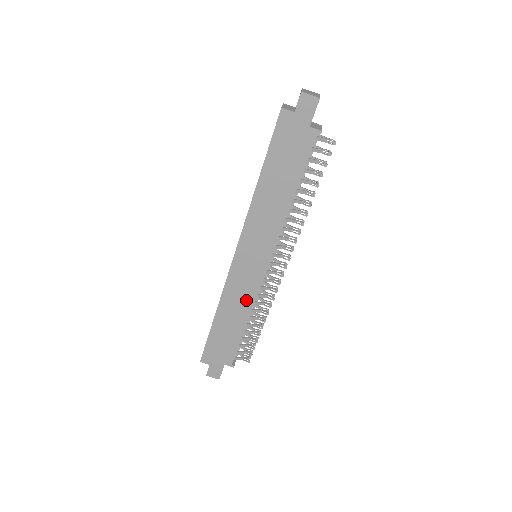
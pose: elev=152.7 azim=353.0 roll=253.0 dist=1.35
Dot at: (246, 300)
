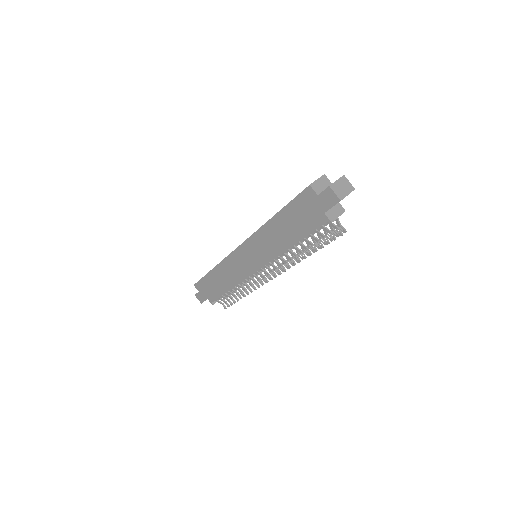
Dot at: (235, 277)
